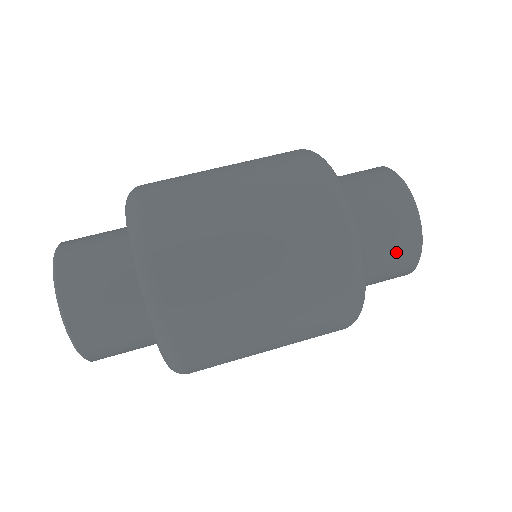
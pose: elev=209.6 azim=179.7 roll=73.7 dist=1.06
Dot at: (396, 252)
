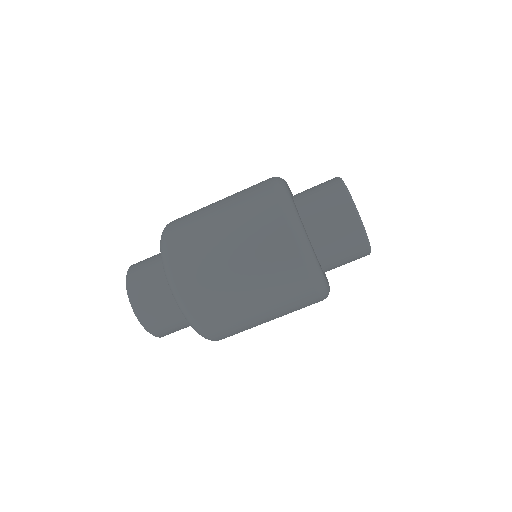
Dot at: (339, 226)
